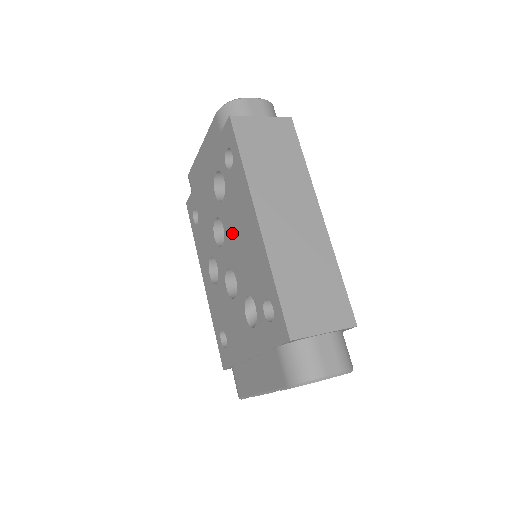
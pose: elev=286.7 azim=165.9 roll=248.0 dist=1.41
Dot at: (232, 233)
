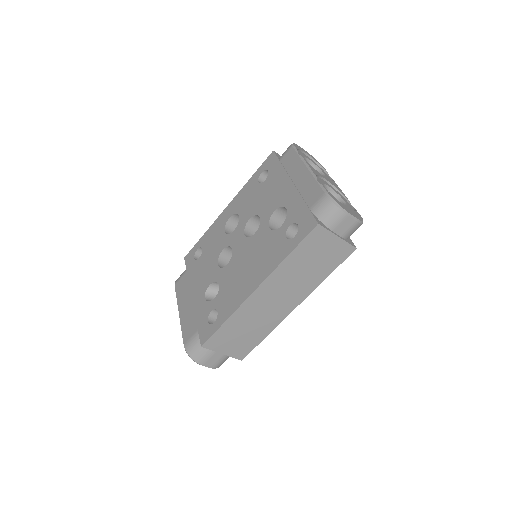
Dot at: (250, 251)
